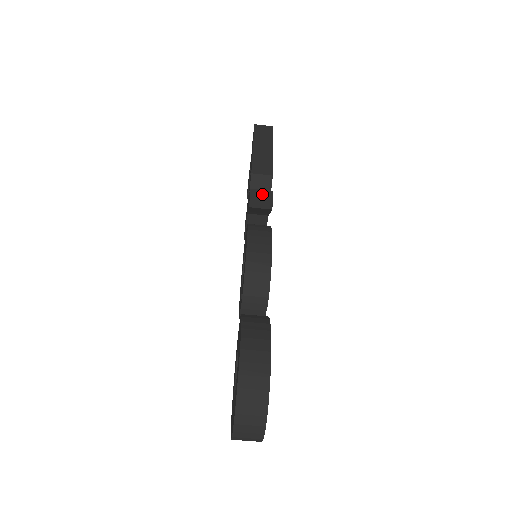
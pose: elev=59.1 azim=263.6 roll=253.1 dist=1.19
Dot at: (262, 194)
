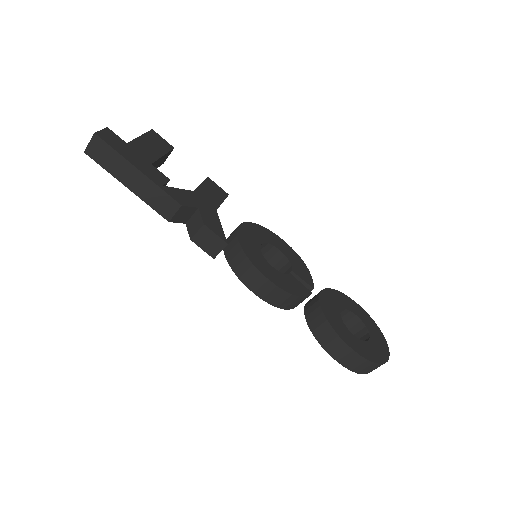
Dot at: (203, 237)
